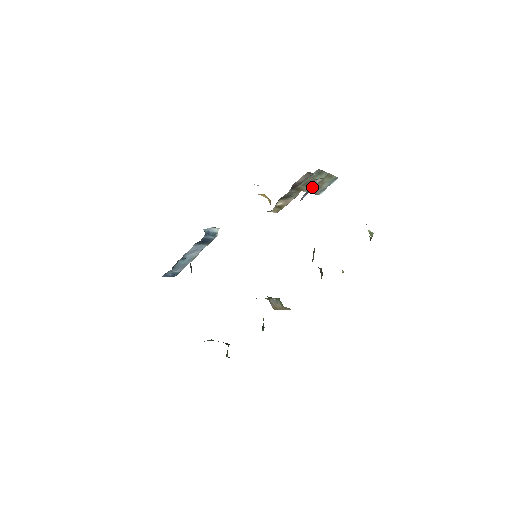
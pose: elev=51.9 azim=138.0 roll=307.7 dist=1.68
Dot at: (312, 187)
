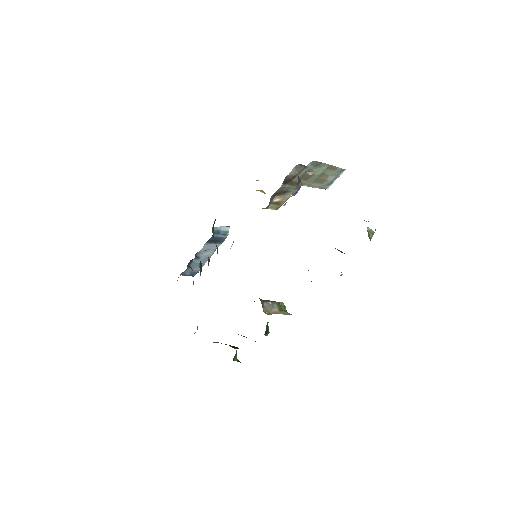
Dot at: (313, 181)
